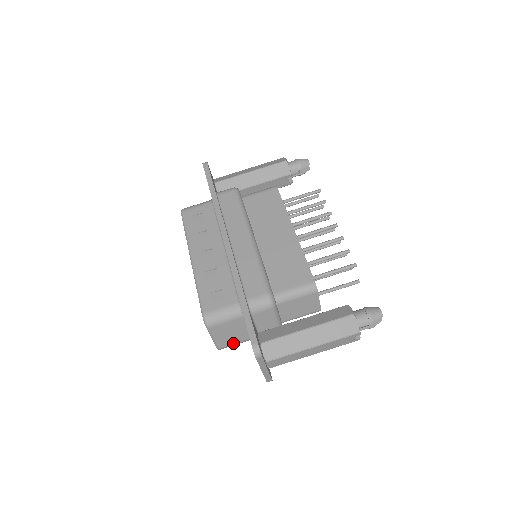
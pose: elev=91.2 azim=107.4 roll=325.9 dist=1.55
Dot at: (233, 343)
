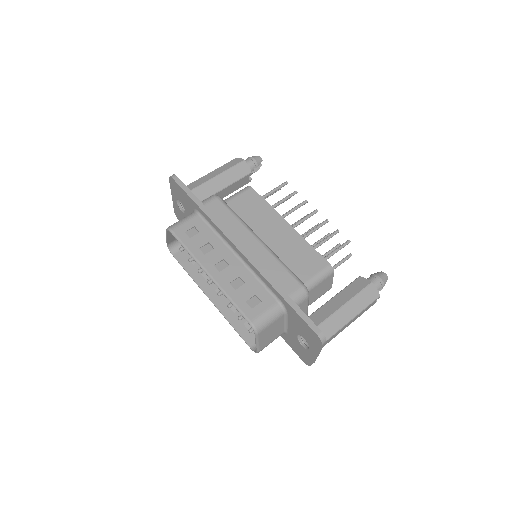
Dot at: (270, 342)
